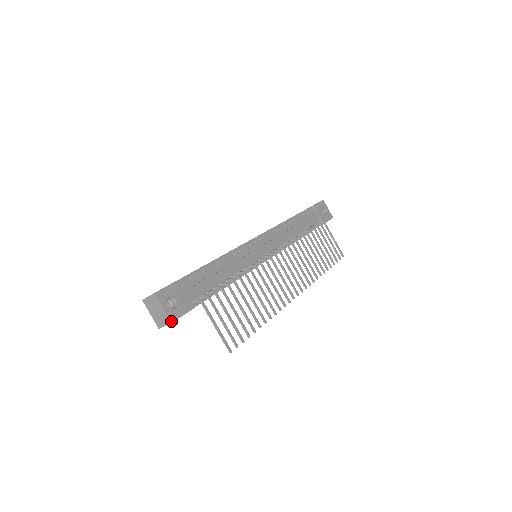
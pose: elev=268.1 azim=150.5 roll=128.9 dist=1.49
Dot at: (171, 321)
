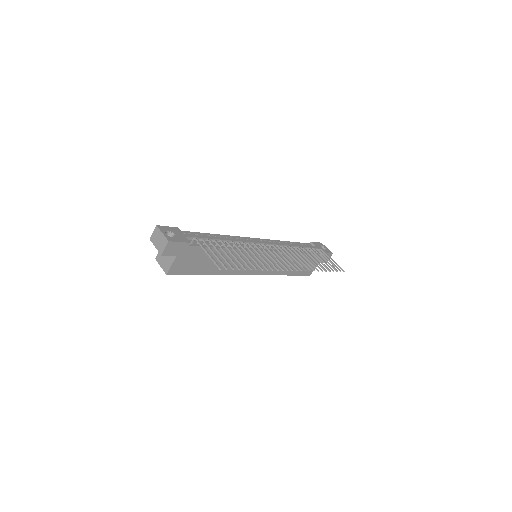
Dot at: (168, 240)
